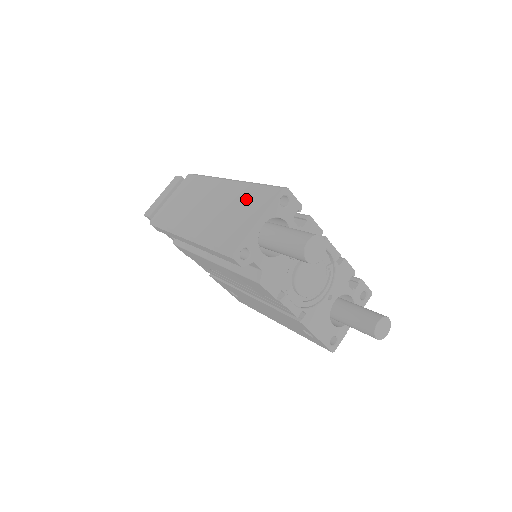
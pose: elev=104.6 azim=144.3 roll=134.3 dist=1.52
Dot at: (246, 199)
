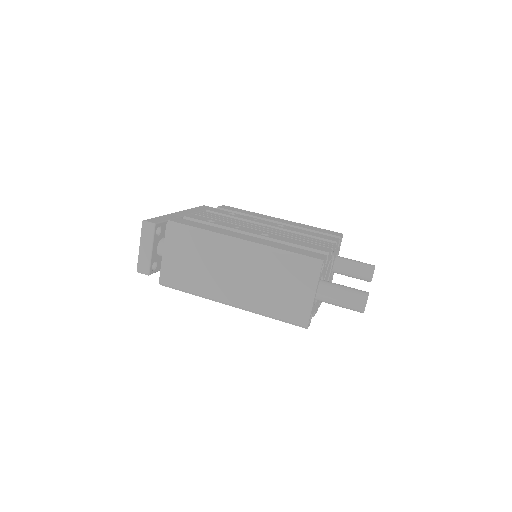
Dot at: (284, 272)
